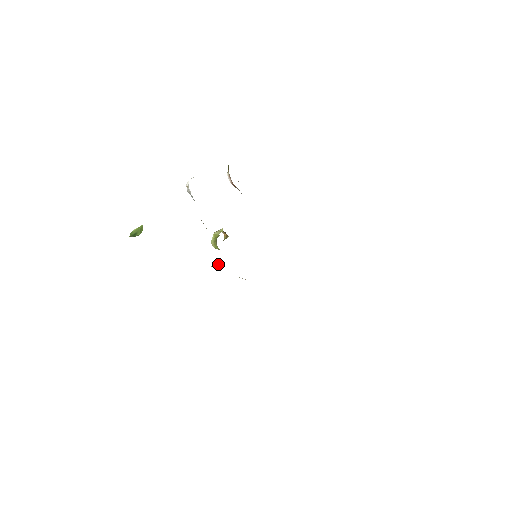
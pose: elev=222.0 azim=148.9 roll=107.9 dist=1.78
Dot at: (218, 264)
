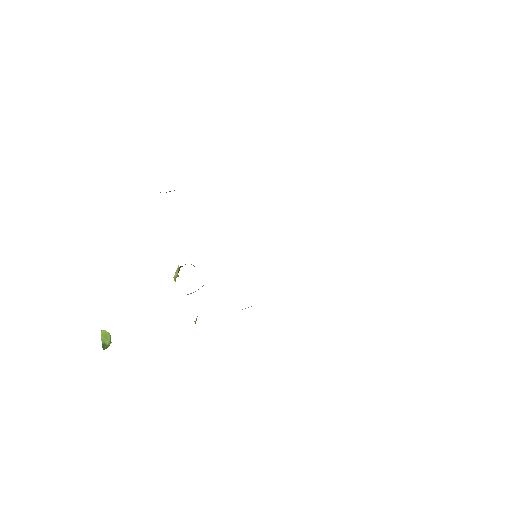
Dot at: occluded
